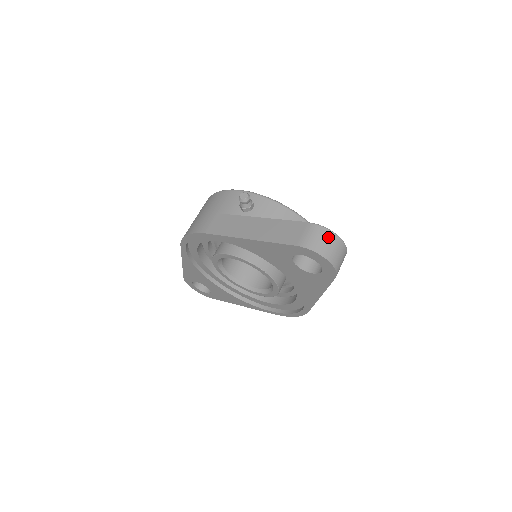
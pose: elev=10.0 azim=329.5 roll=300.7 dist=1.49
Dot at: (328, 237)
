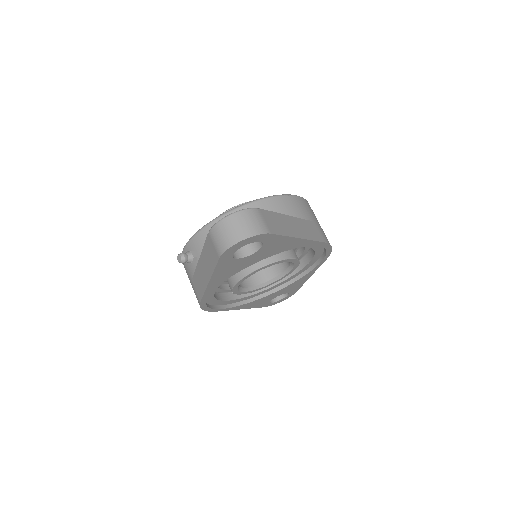
Dot at: (225, 226)
